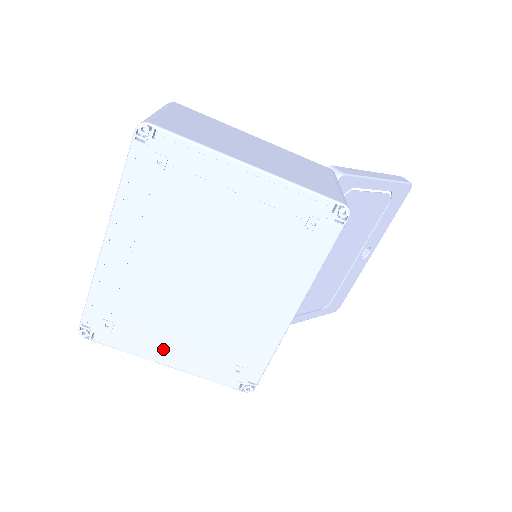
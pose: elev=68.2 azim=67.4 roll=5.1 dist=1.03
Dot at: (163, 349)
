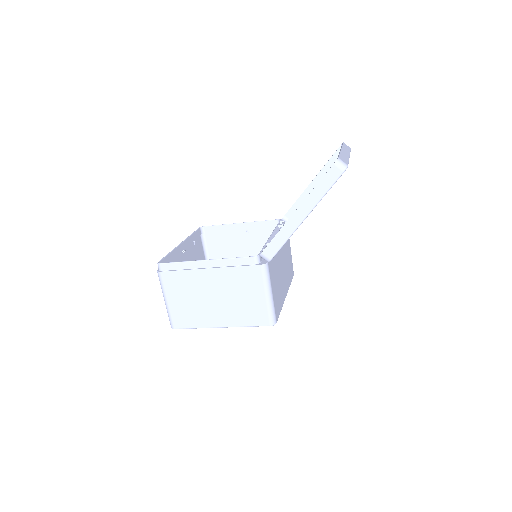
Dot at: occluded
